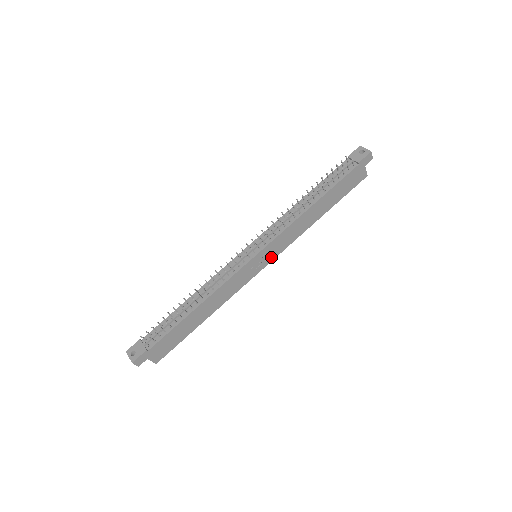
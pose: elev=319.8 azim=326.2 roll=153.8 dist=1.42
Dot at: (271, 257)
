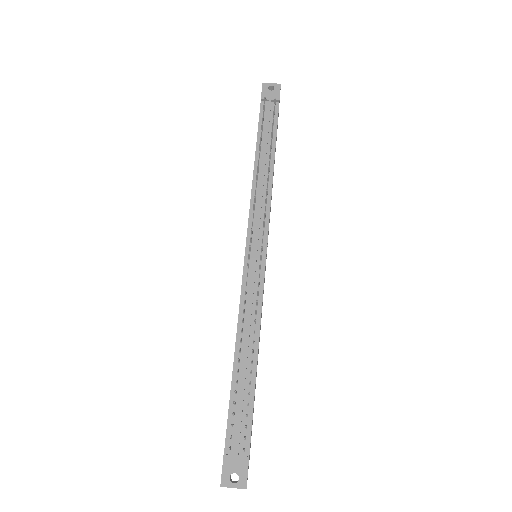
Dot at: occluded
